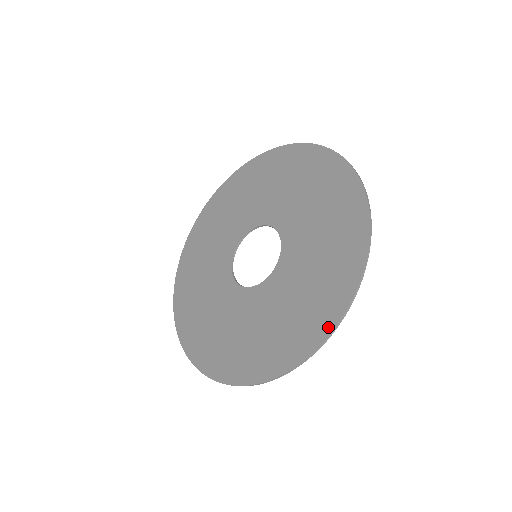
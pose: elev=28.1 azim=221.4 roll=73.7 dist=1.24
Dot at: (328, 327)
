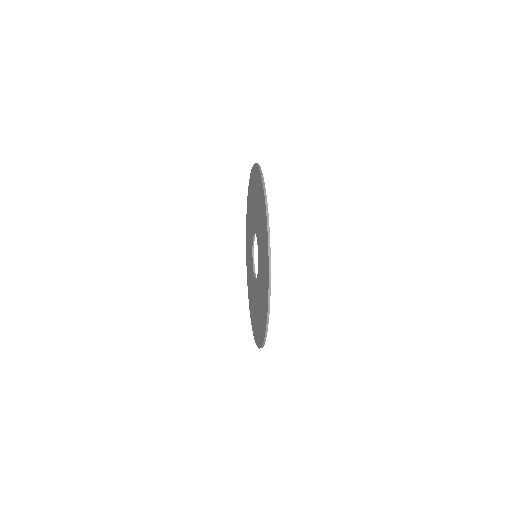
Dot at: (253, 331)
